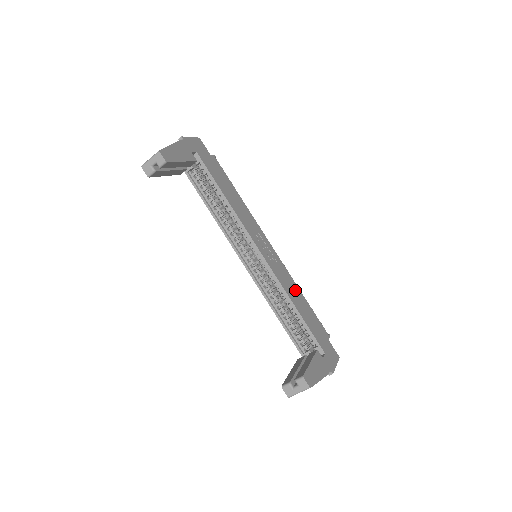
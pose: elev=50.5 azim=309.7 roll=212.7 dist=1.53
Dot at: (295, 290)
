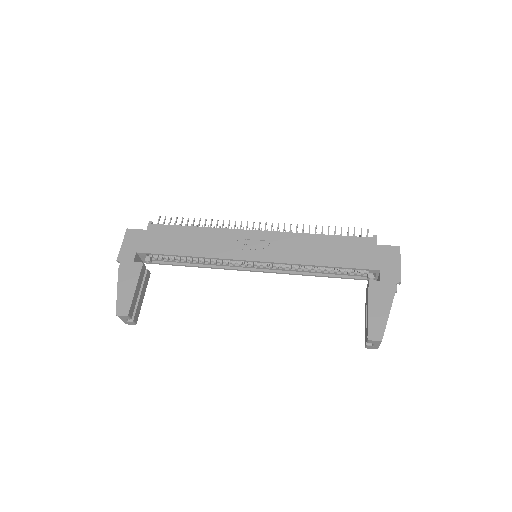
Dot at: (309, 244)
